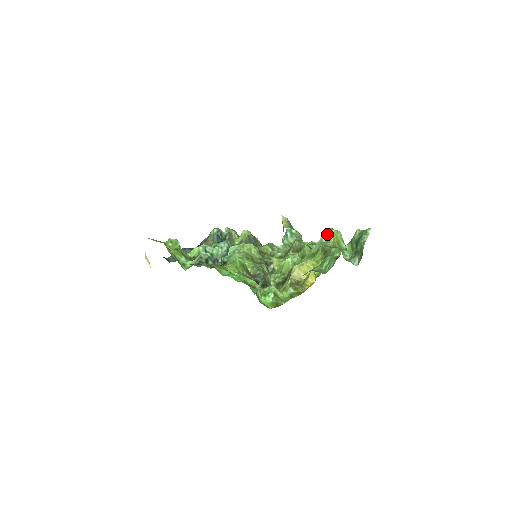
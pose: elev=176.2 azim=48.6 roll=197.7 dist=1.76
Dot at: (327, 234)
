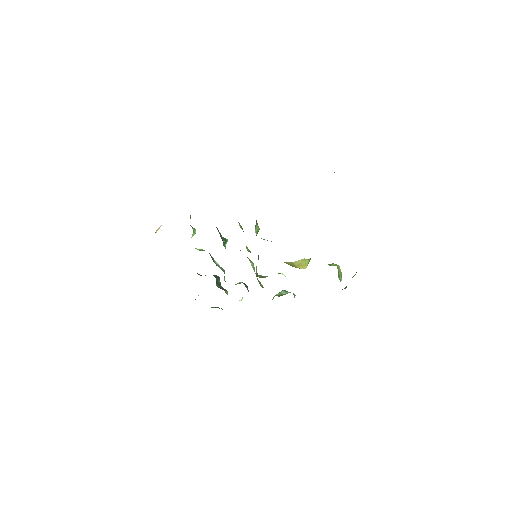
Dot at: (330, 264)
